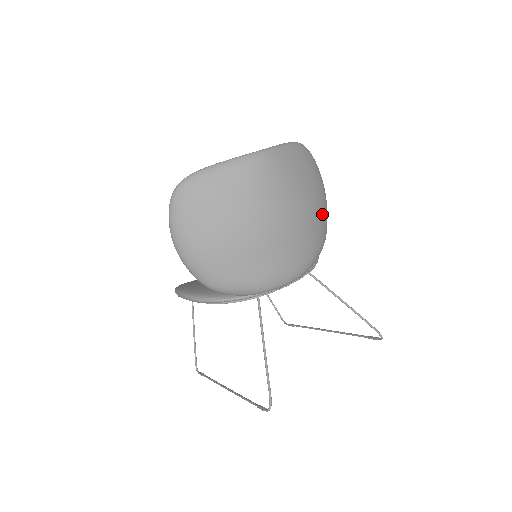
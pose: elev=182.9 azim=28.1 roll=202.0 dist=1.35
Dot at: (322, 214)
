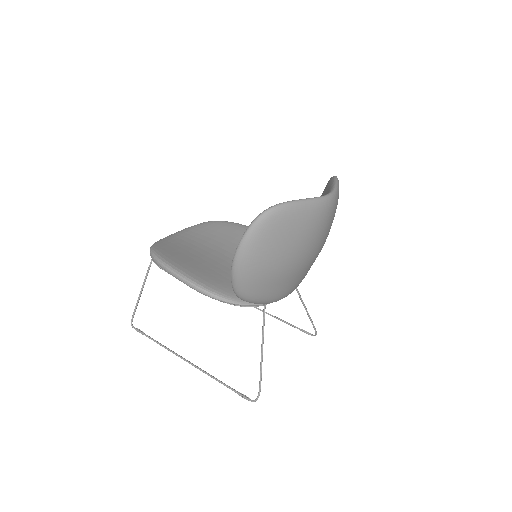
Dot at: occluded
